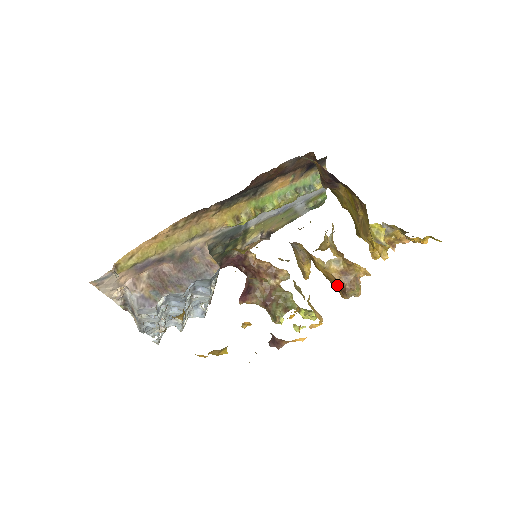
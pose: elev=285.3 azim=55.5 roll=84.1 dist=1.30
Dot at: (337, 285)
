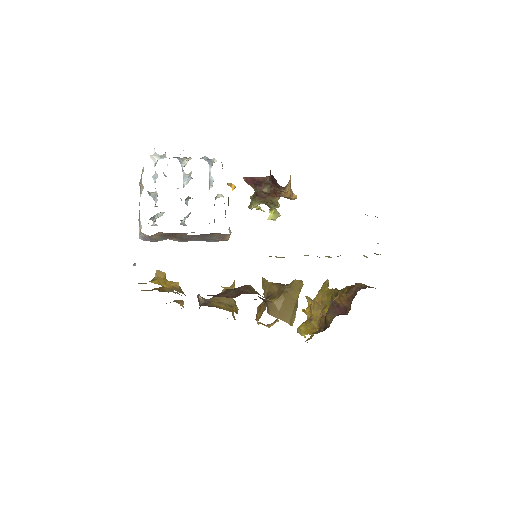
Dot at: occluded
